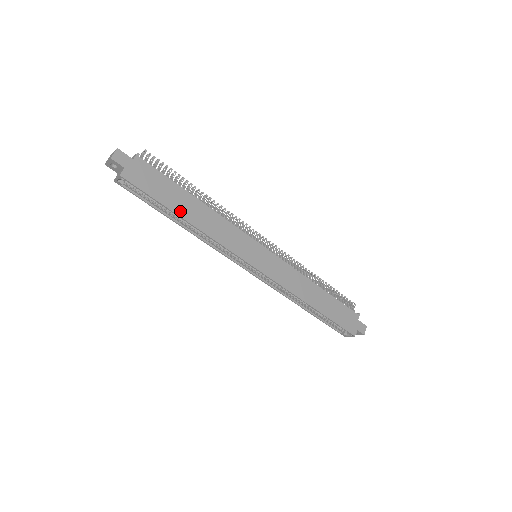
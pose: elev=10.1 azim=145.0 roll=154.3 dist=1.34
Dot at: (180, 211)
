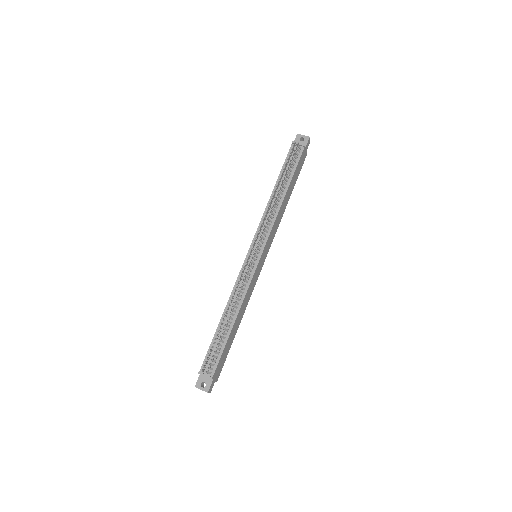
Dot at: (235, 333)
